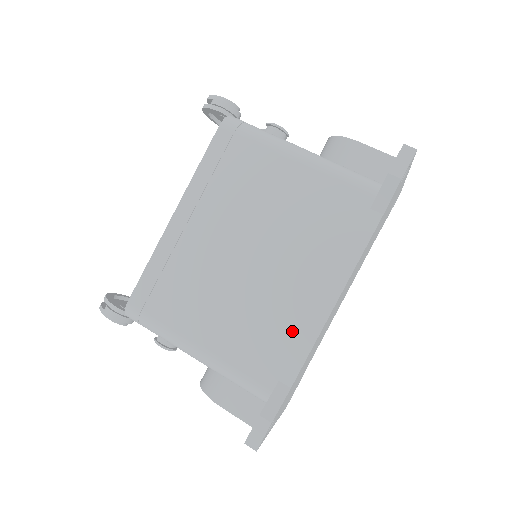
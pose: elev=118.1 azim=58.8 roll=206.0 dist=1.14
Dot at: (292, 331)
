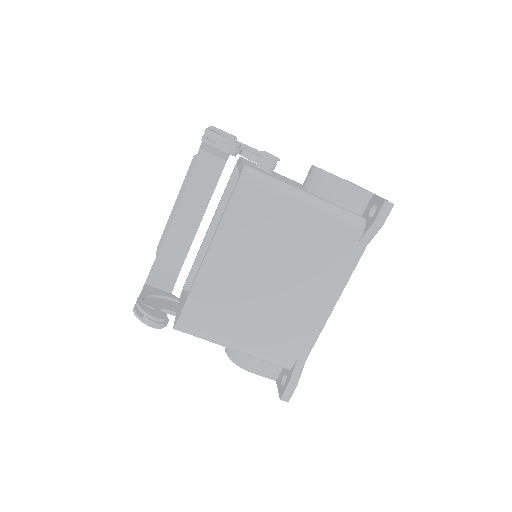
Dot at: (305, 327)
